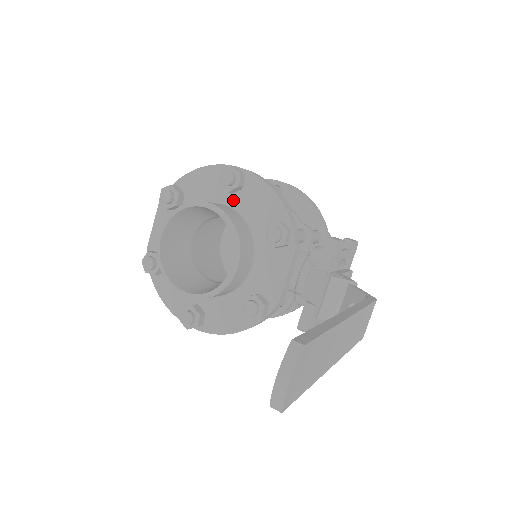
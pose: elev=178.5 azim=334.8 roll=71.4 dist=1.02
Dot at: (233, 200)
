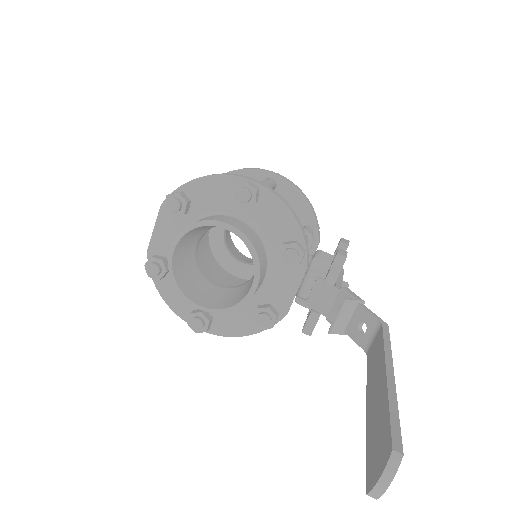
Dot at: (245, 213)
